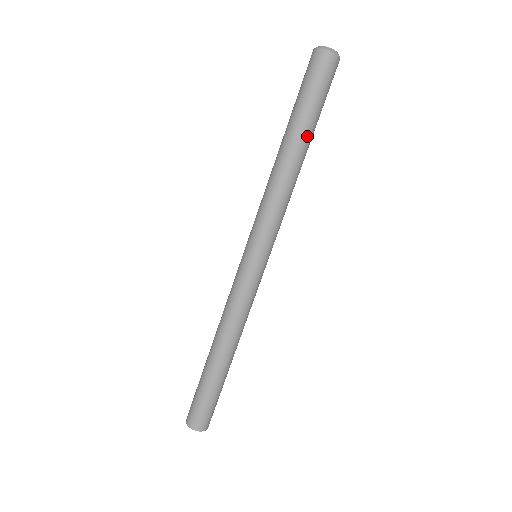
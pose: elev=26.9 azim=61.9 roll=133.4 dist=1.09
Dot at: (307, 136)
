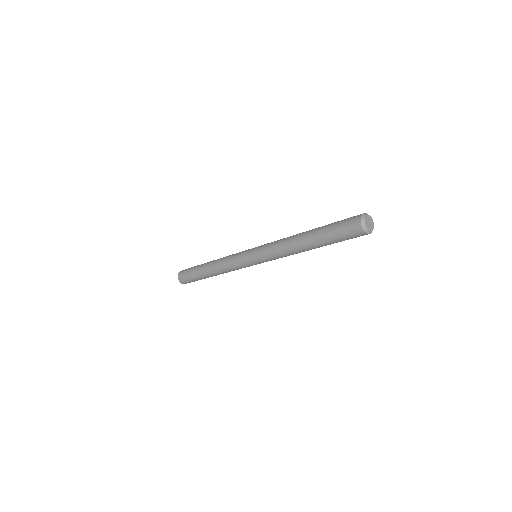
Dot at: occluded
